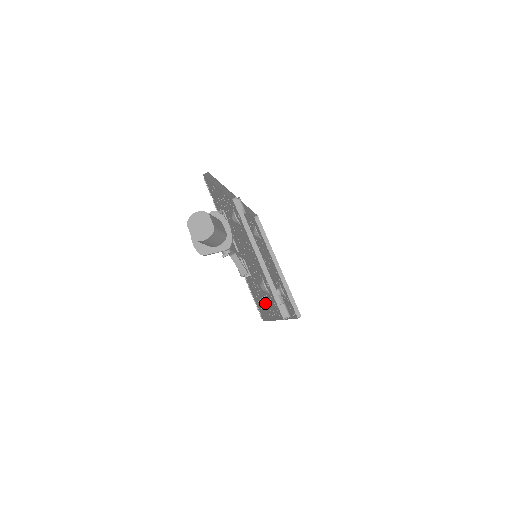
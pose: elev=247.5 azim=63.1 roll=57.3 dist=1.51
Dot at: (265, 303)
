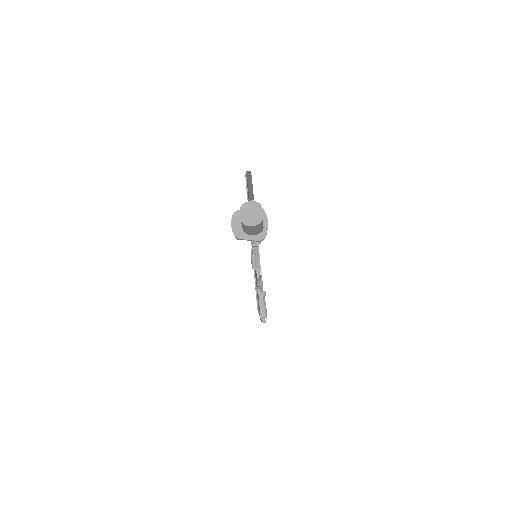
Dot at: occluded
